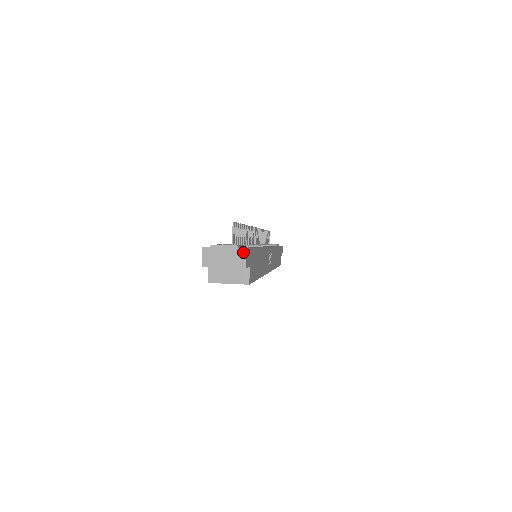
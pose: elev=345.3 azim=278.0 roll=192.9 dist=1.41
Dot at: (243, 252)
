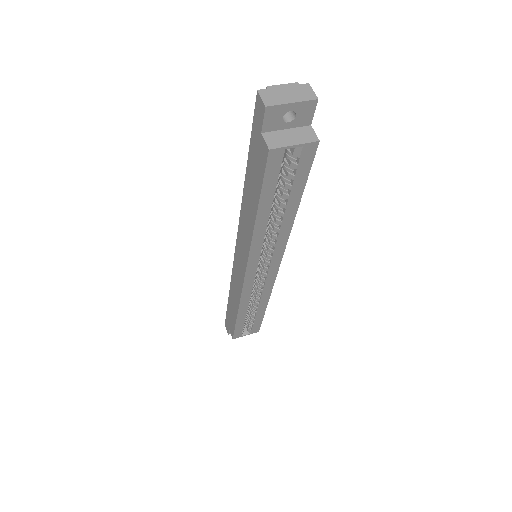
Dot at: (307, 86)
